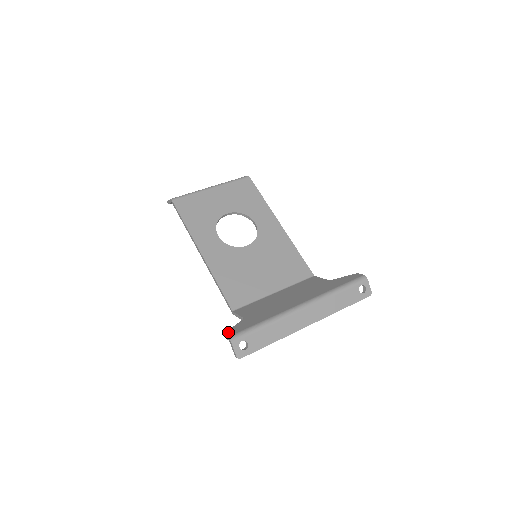
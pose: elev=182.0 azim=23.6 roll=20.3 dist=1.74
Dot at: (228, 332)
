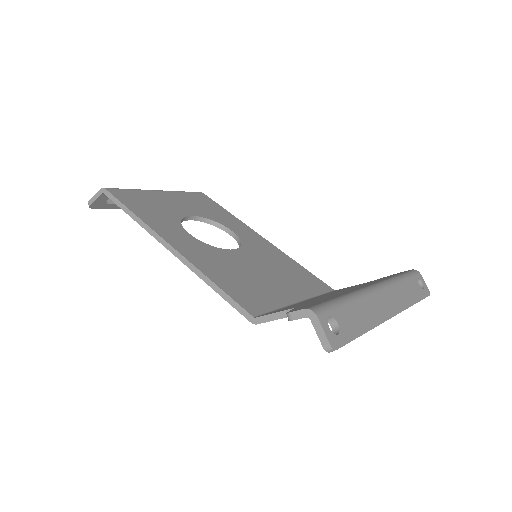
Dot at: (293, 310)
